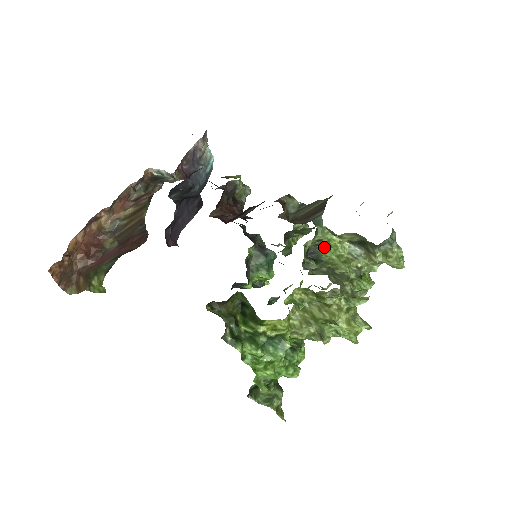
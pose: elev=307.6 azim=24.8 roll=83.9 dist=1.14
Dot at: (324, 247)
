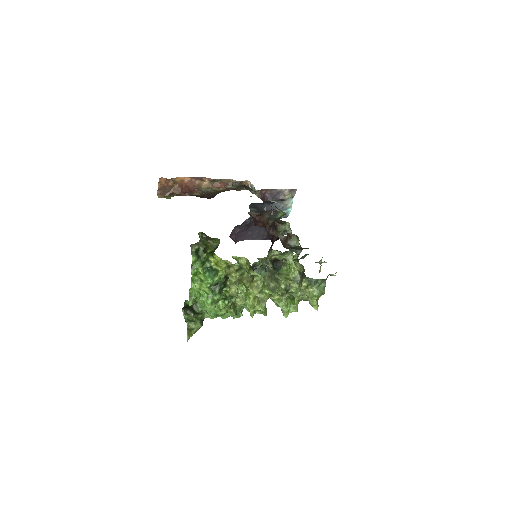
Dot at: (286, 267)
